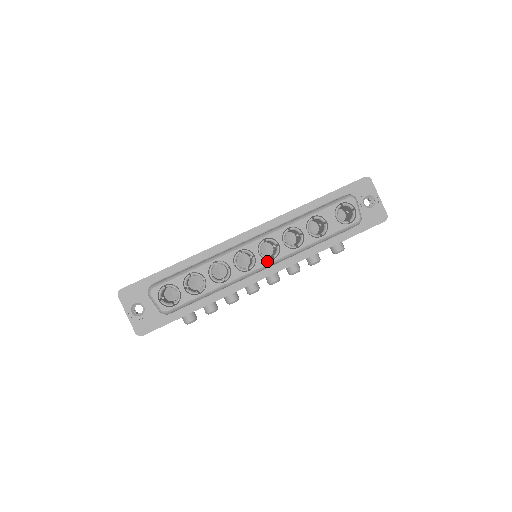
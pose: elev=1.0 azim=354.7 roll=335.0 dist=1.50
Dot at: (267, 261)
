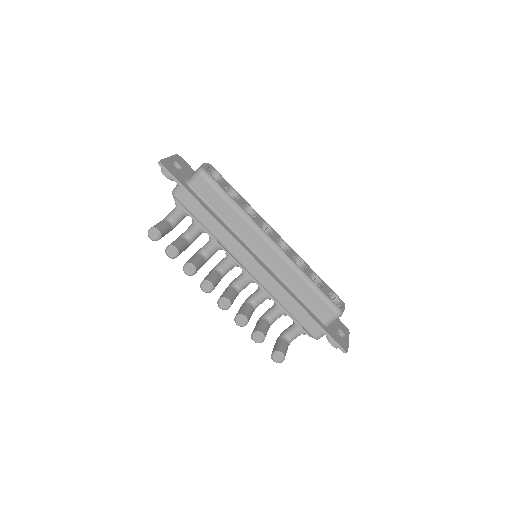
Dot at: (278, 244)
